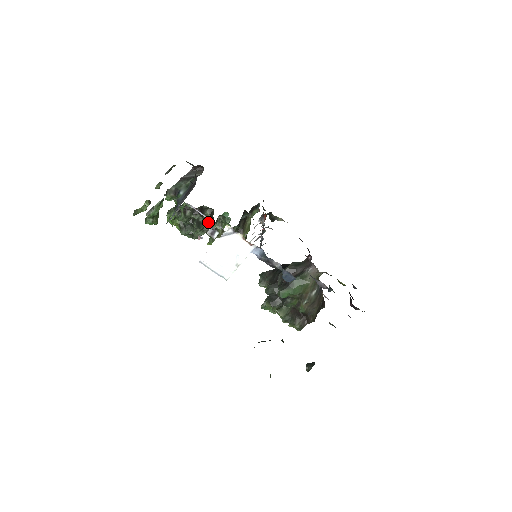
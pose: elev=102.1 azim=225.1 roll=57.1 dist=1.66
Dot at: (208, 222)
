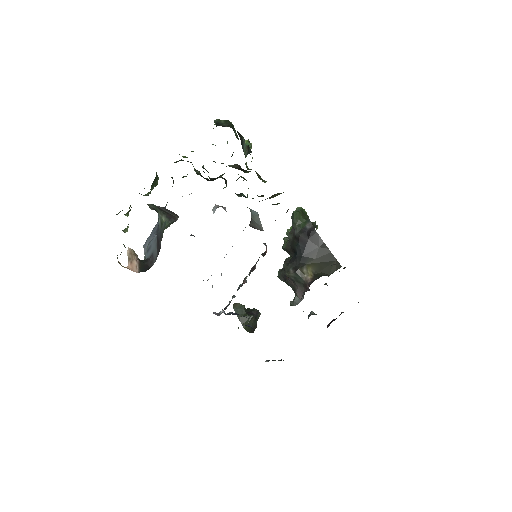
Dot at: occluded
